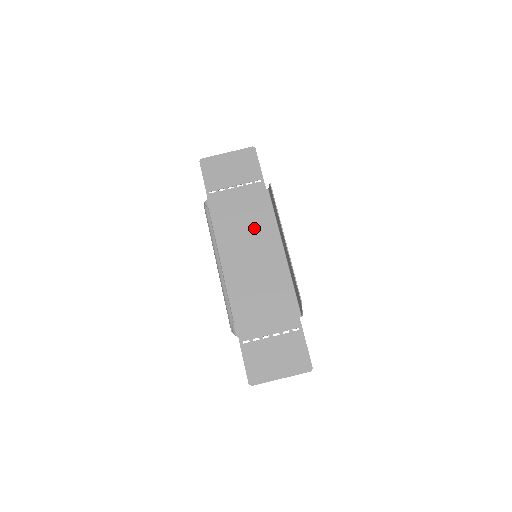
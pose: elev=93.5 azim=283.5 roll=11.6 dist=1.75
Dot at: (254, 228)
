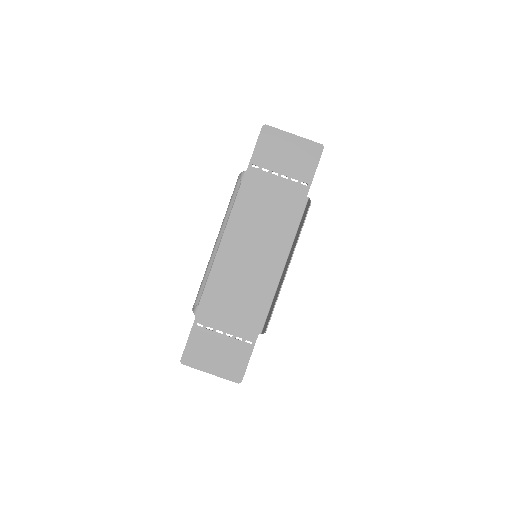
Dot at: (271, 228)
